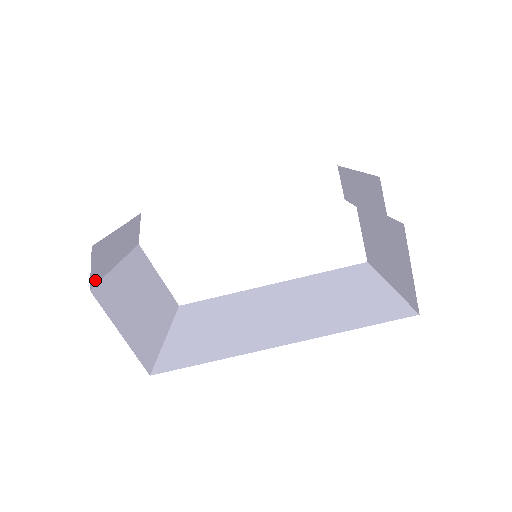
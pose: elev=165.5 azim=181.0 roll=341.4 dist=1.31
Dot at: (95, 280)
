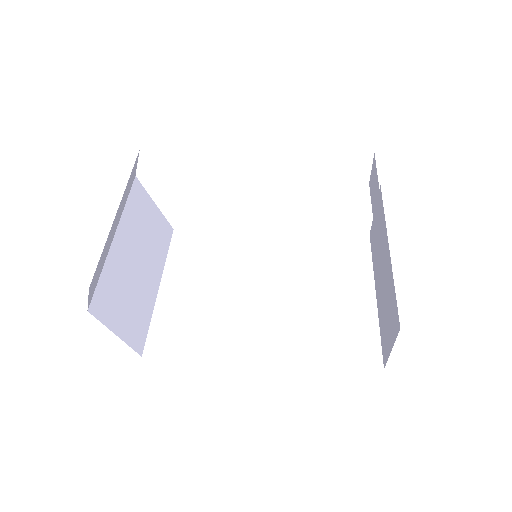
Dot at: (92, 295)
